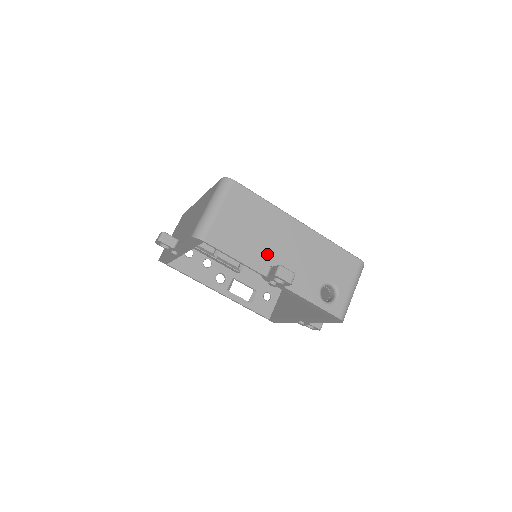
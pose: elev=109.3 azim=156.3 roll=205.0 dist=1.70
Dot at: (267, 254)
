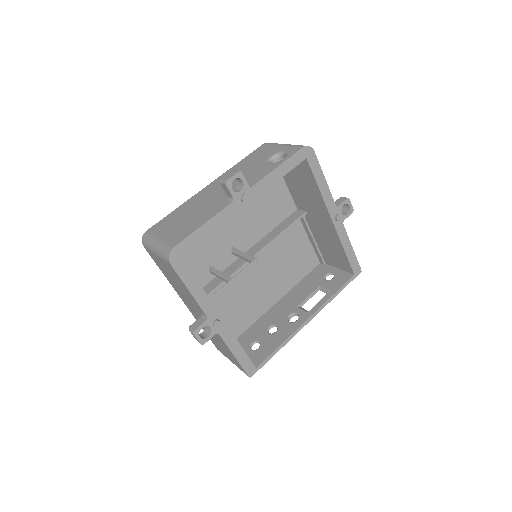
Dot at: (216, 203)
